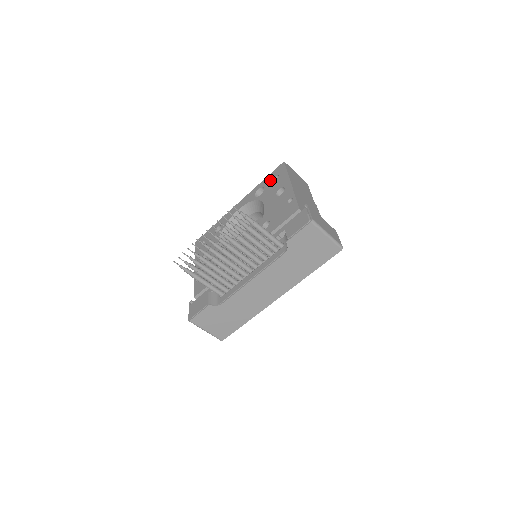
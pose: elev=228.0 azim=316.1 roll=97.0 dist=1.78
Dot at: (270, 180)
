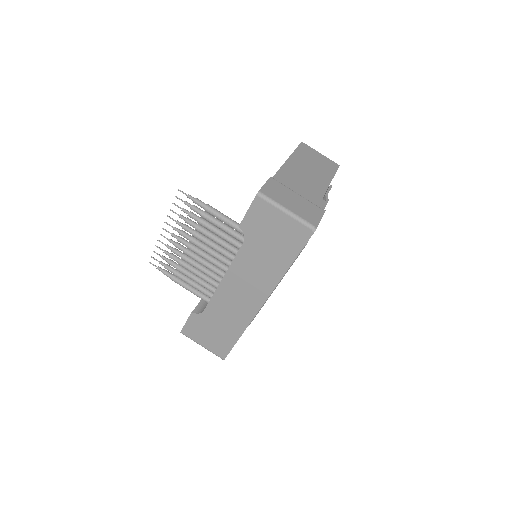
Dot at: occluded
